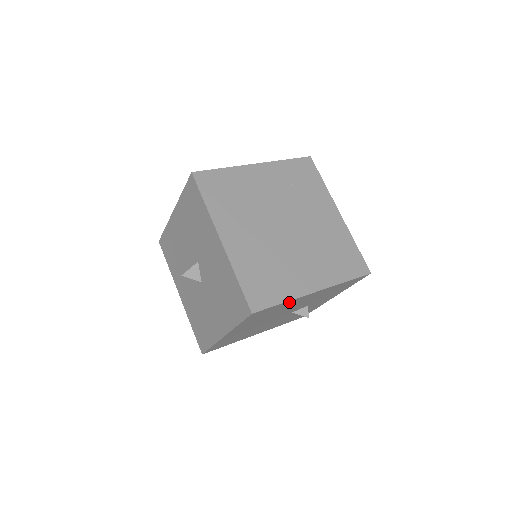
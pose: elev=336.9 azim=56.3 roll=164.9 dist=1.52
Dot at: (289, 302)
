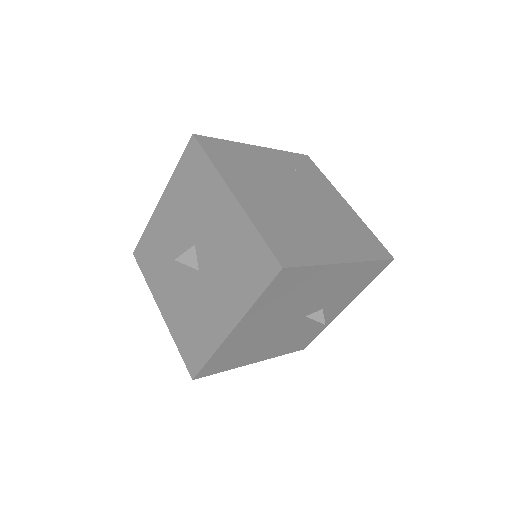
Dot at: (318, 271)
